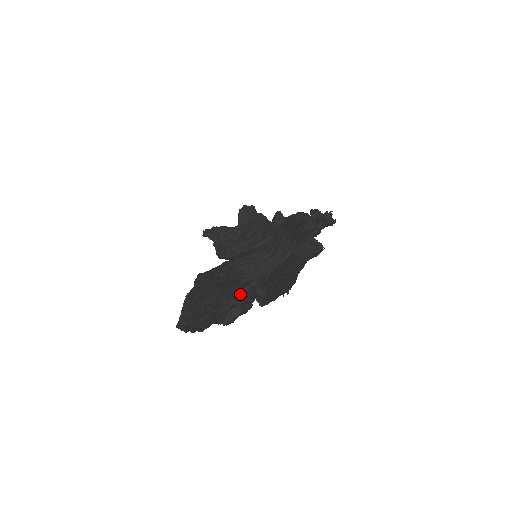
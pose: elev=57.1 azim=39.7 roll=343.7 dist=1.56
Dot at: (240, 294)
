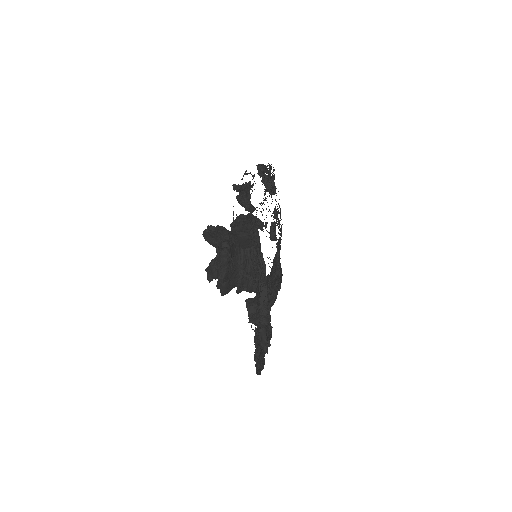
Dot at: occluded
